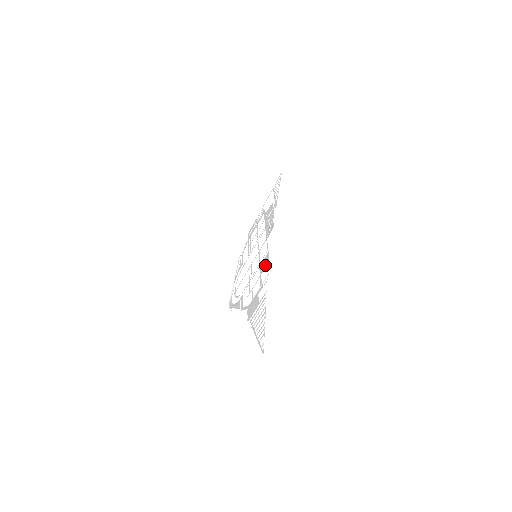
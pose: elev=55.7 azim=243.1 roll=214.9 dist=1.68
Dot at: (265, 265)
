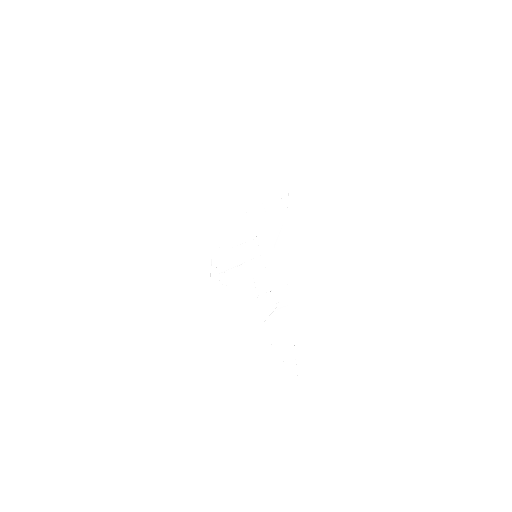
Dot at: (280, 283)
